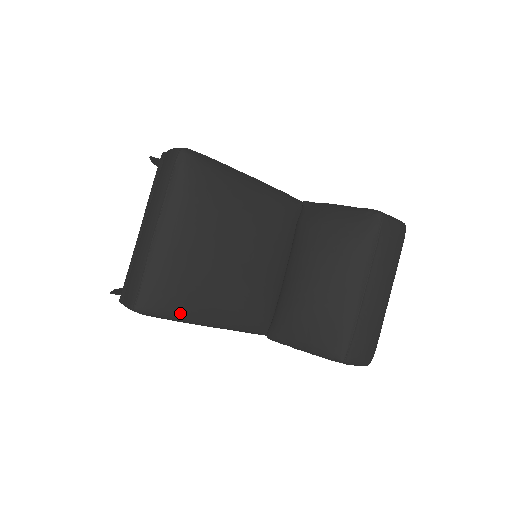
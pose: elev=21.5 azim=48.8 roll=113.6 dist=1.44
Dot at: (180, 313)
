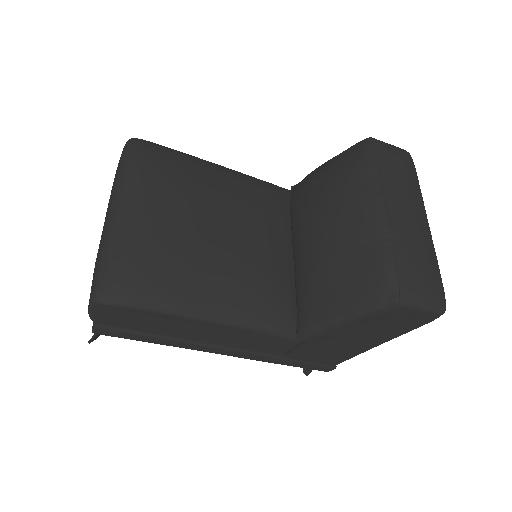
Dot at: (158, 297)
